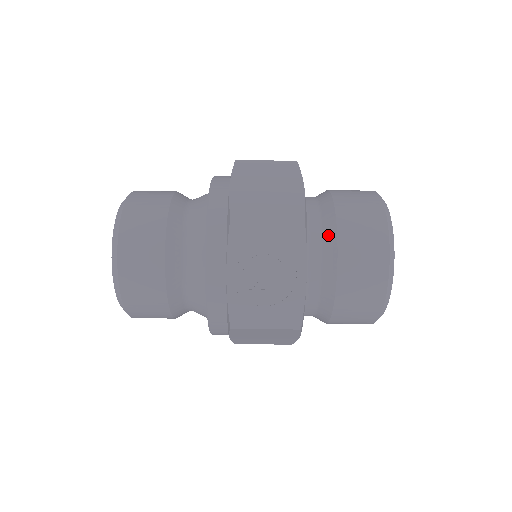
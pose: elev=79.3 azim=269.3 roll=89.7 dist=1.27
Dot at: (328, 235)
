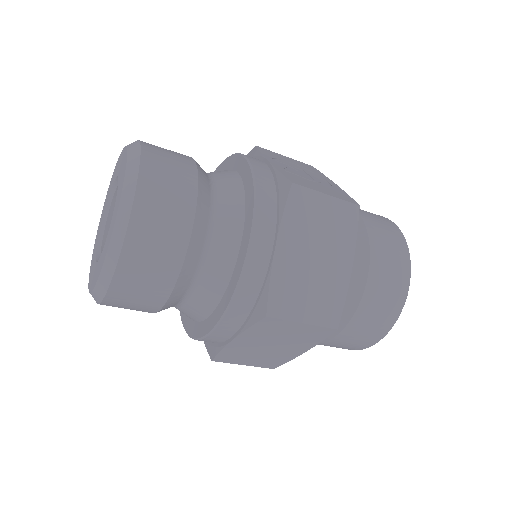
Dot at: occluded
